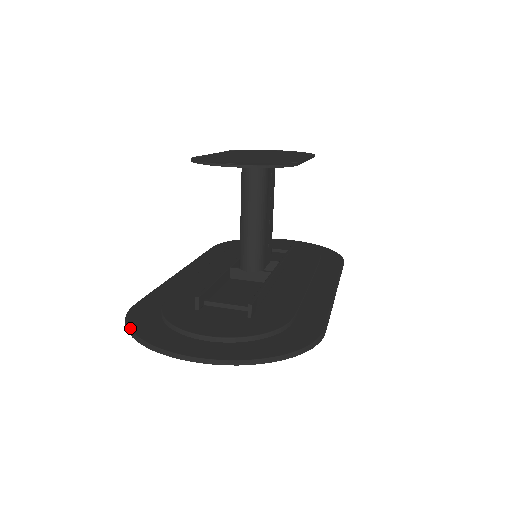
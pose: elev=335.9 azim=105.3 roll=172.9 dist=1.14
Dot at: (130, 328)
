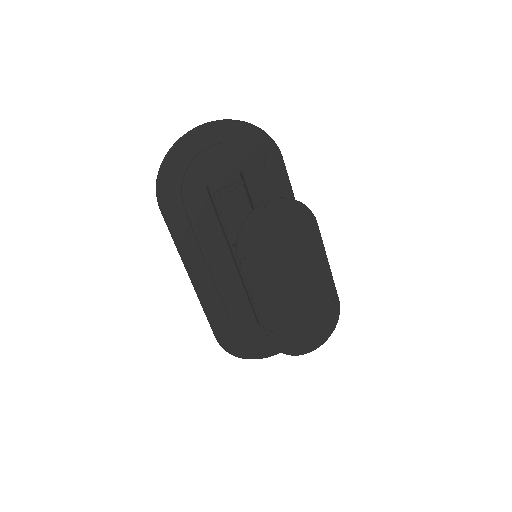
Dot at: (242, 358)
